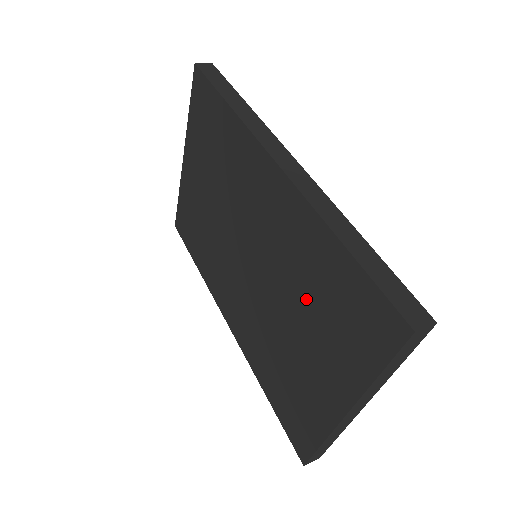
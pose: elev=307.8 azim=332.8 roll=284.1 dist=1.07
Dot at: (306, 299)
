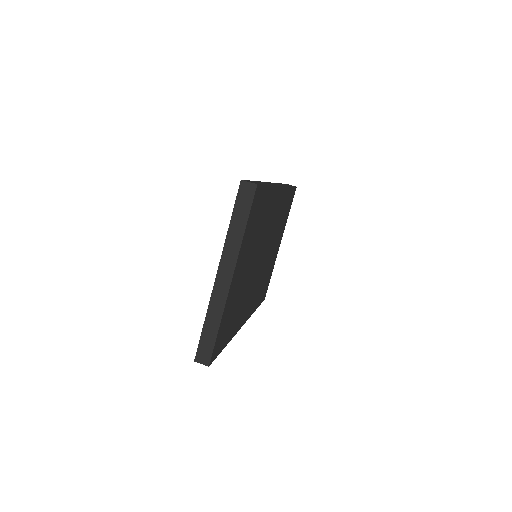
Dot at: occluded
